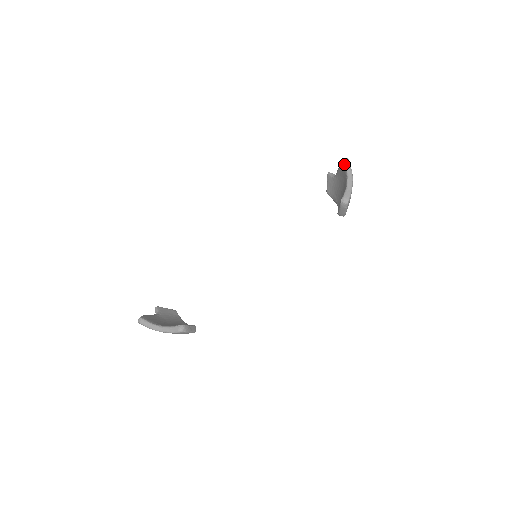
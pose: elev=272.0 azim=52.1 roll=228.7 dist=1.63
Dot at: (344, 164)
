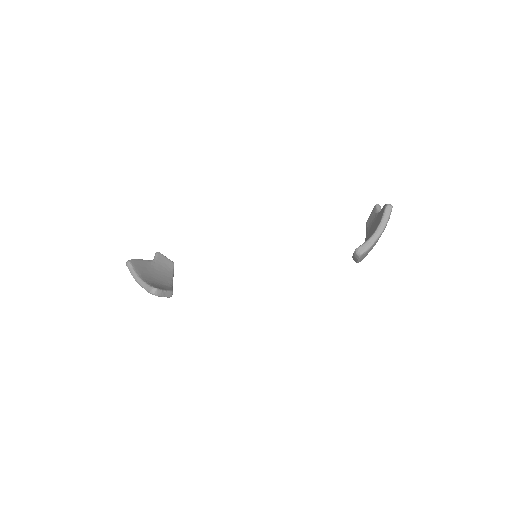
Dot at: (384, 210)
